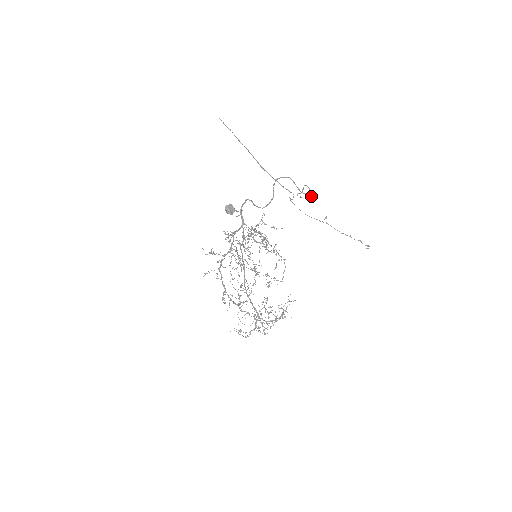
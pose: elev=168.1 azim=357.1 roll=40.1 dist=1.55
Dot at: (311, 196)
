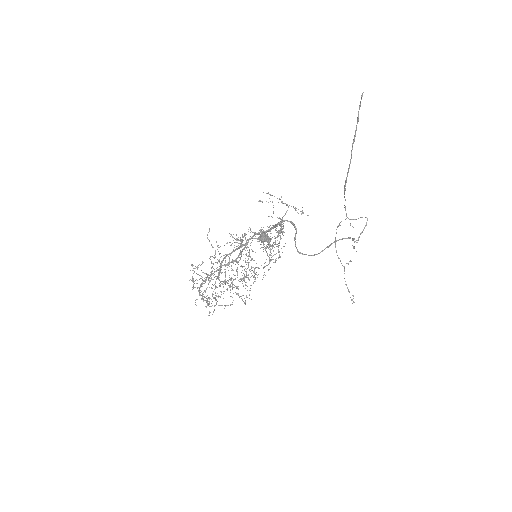
Dot at: occluded
